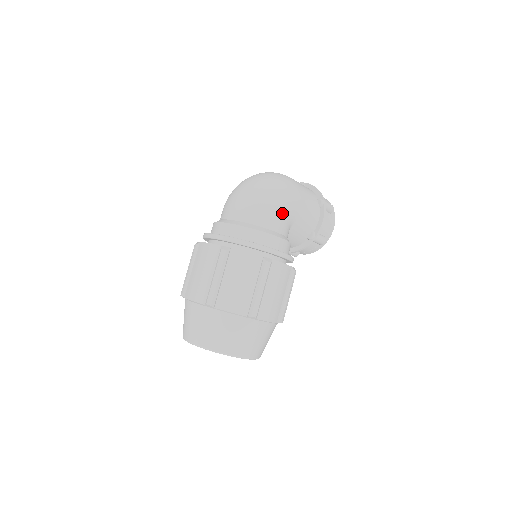
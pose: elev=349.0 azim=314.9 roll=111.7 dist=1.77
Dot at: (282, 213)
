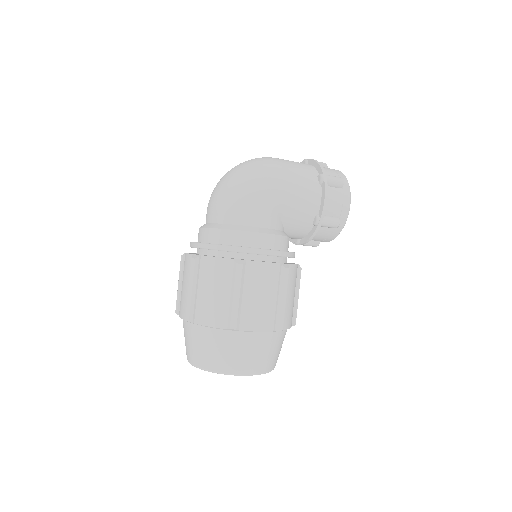
Dot at: (259, 203)
